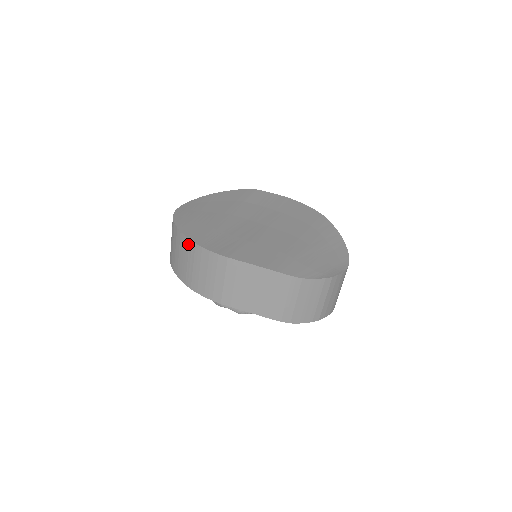
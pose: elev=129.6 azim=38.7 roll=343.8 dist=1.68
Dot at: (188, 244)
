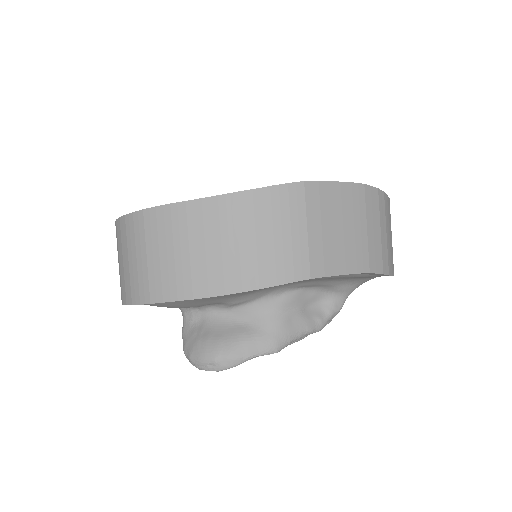
Dot at: (215, 206)
